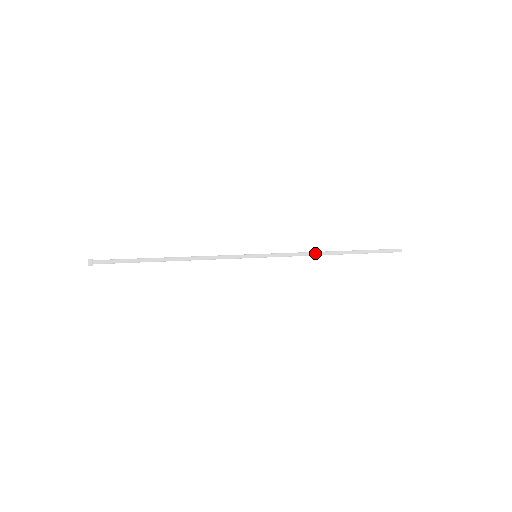
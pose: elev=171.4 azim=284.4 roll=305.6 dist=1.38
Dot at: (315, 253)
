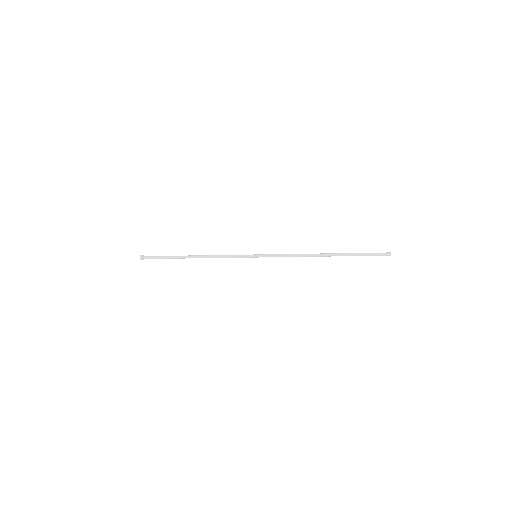
Dot at: (305, 256)
